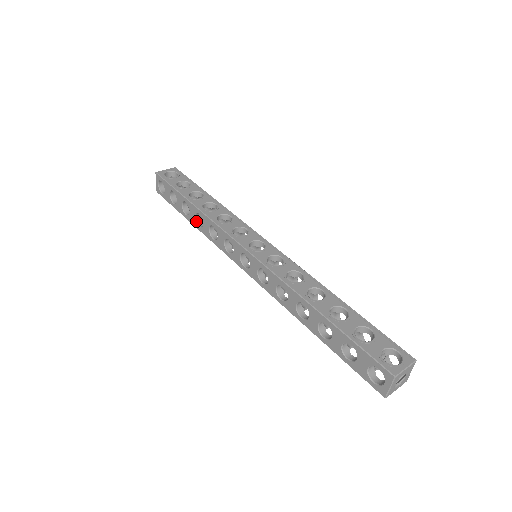
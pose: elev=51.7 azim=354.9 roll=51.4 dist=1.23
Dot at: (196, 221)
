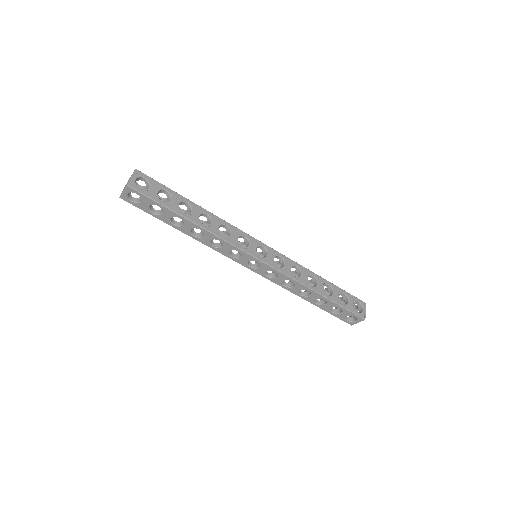
Dot at: (191, 232)
